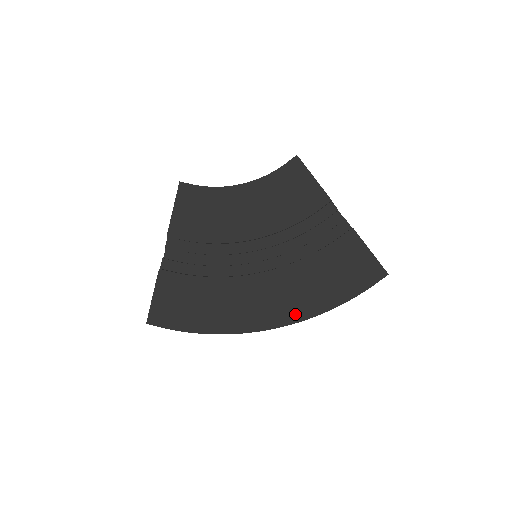
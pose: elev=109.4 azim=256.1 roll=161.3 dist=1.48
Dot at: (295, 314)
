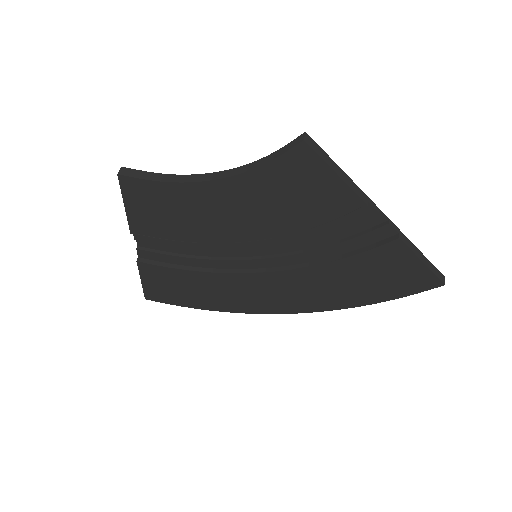
Dot at: (314, 306)
